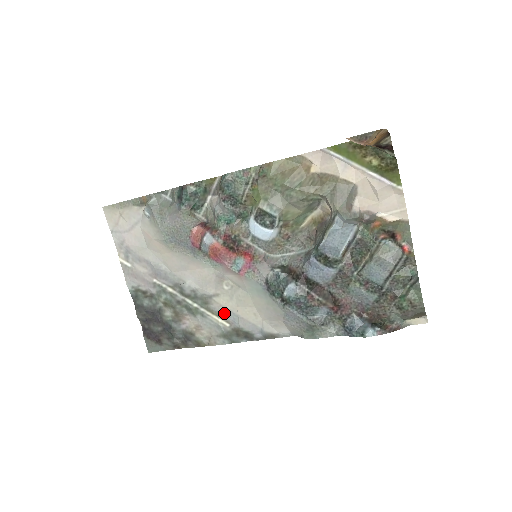
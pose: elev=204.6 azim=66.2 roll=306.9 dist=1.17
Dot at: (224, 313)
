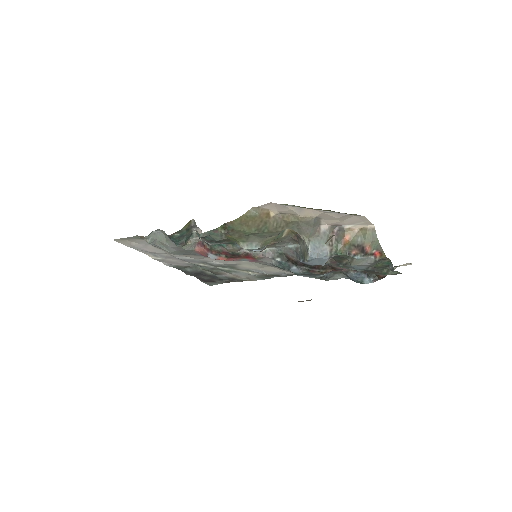
Dot at: (251, 270)
